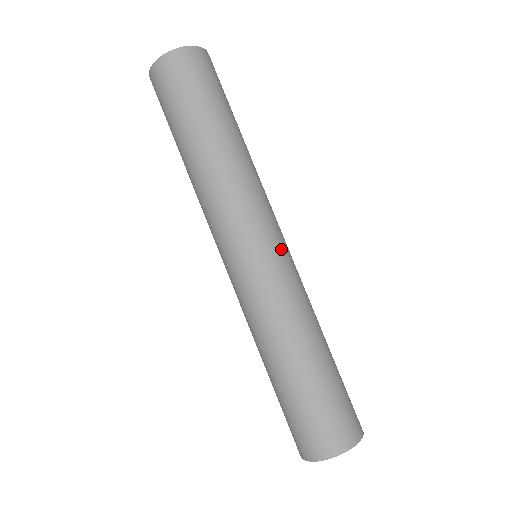
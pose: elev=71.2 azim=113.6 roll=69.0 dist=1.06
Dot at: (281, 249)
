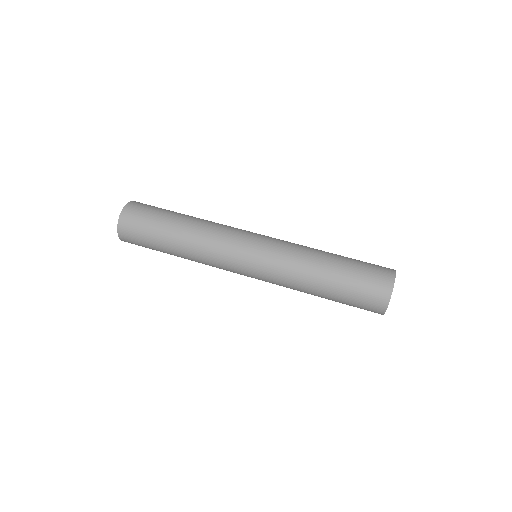
Dot at: (264, 235)
